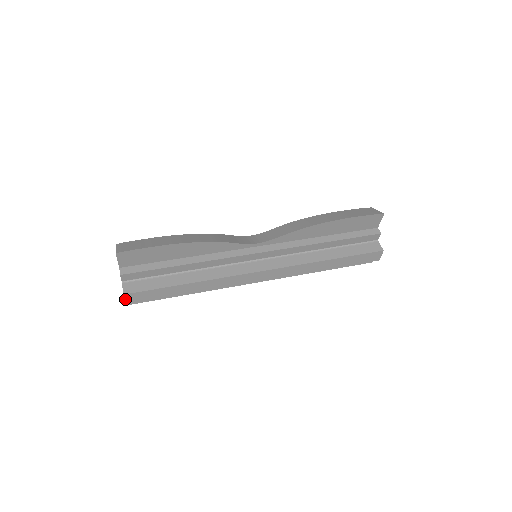
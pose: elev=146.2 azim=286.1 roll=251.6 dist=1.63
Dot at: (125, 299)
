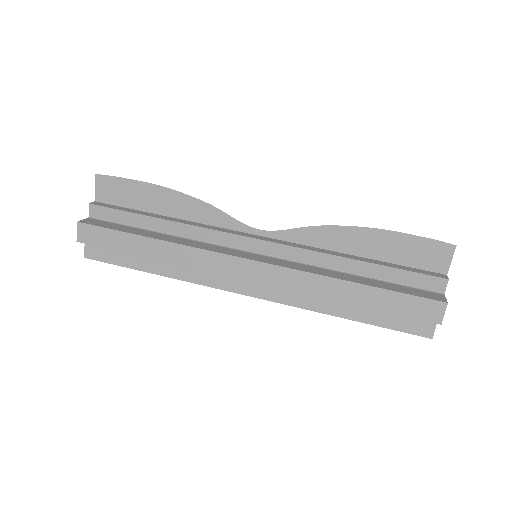
Dot at: (78, 231)
